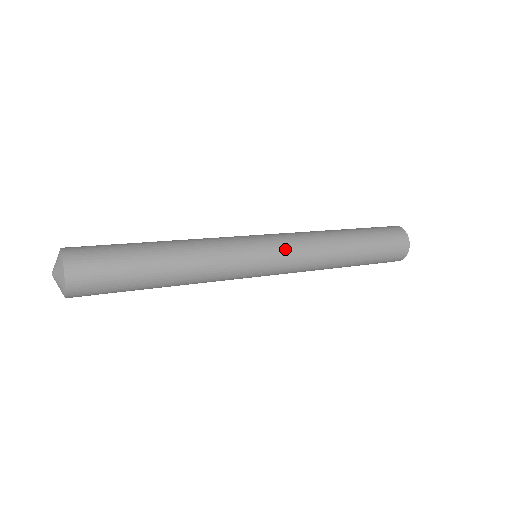
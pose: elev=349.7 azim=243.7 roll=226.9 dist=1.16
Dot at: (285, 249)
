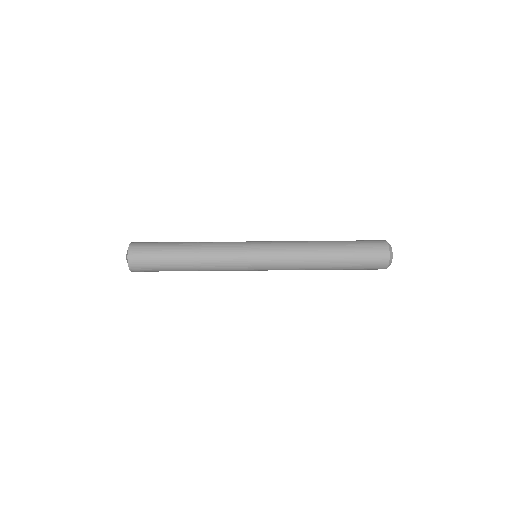
Dot at: occluded
